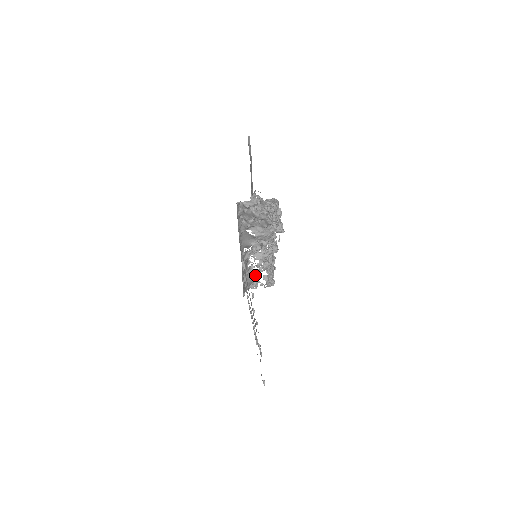
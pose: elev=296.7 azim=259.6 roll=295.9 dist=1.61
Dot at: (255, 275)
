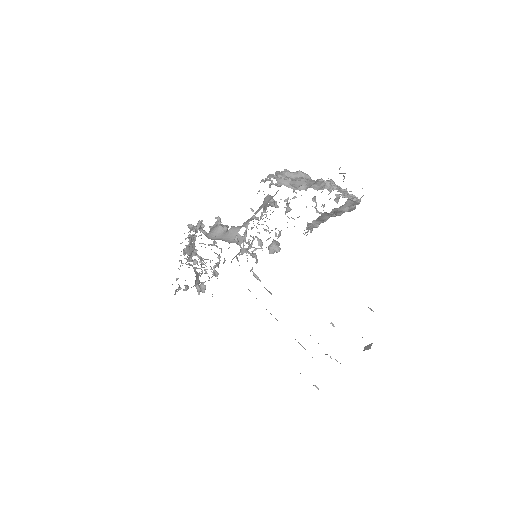
Dot at: (198, 277)
